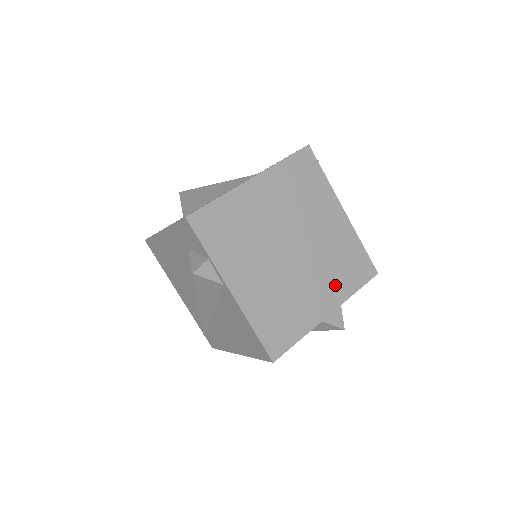
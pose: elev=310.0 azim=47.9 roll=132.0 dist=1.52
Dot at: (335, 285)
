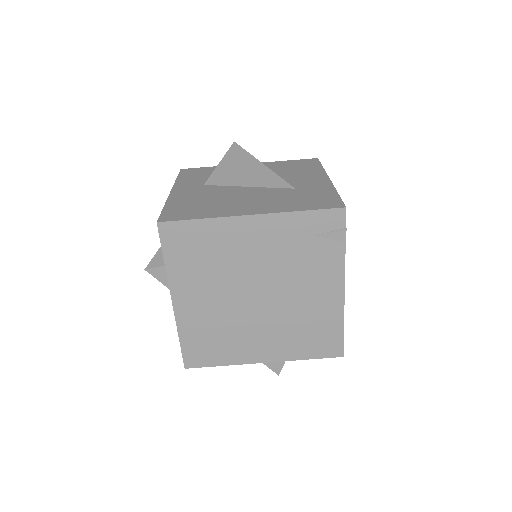
Dot at: (286, 344)
